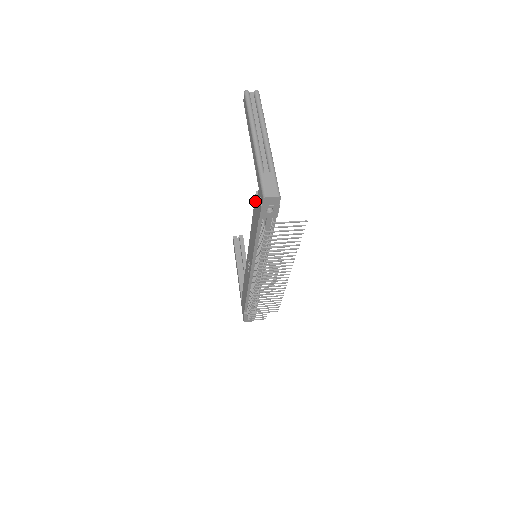
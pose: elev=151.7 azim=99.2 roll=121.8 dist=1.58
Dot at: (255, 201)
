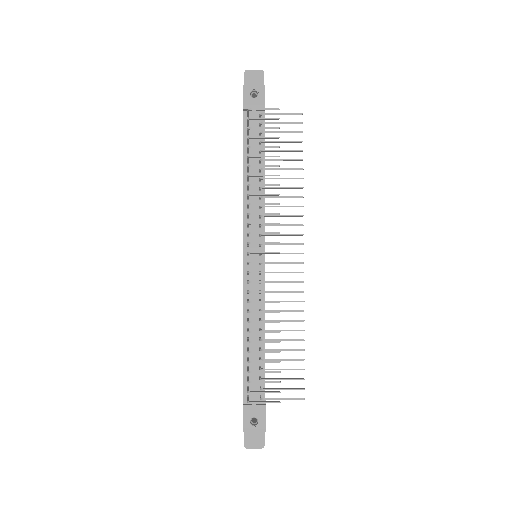
Dot at: occluded
